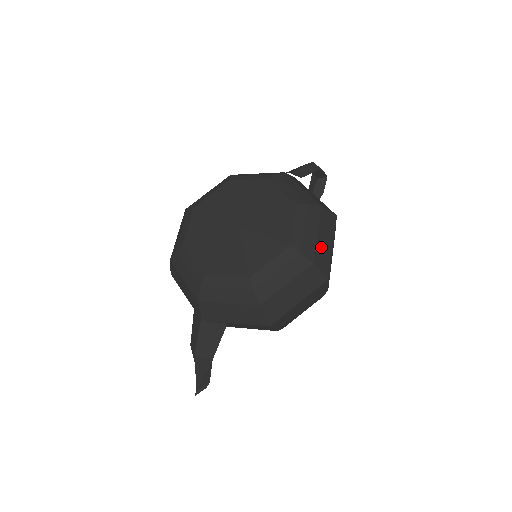
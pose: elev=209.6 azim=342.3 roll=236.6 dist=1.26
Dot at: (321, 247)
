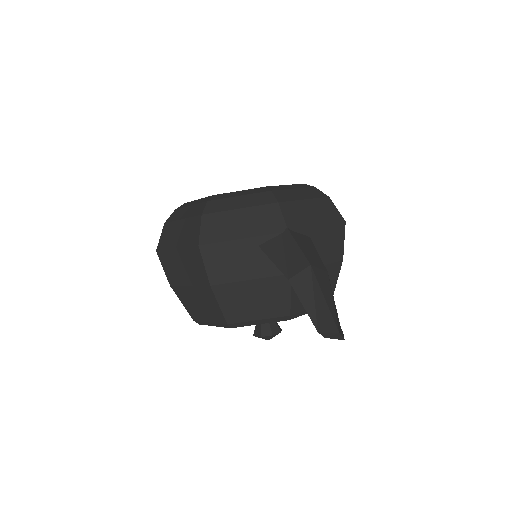
Dot at: occluded
